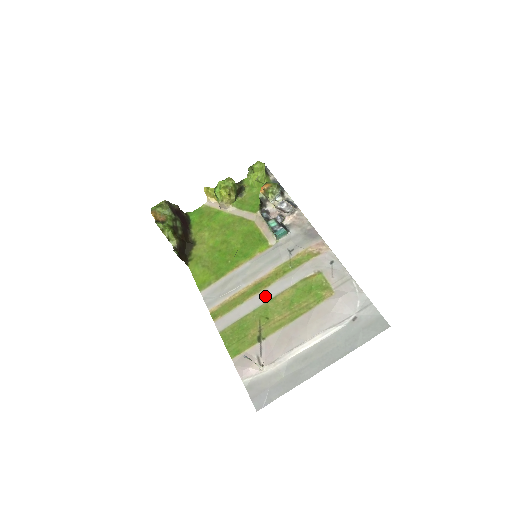
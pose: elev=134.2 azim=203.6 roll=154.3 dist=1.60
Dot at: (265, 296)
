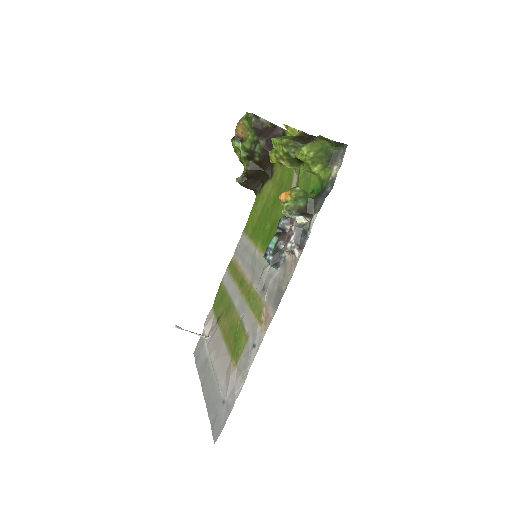
Dot at: (236, 298)
